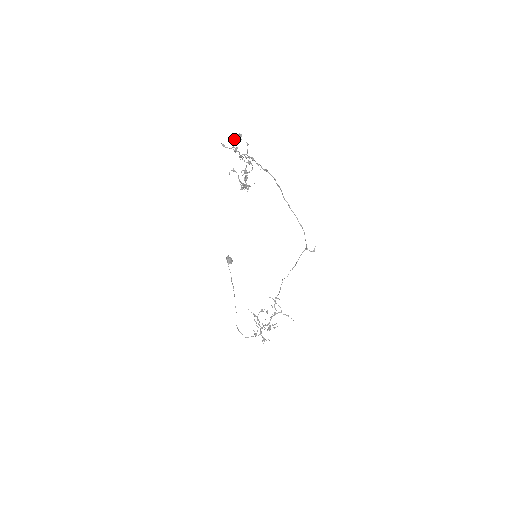
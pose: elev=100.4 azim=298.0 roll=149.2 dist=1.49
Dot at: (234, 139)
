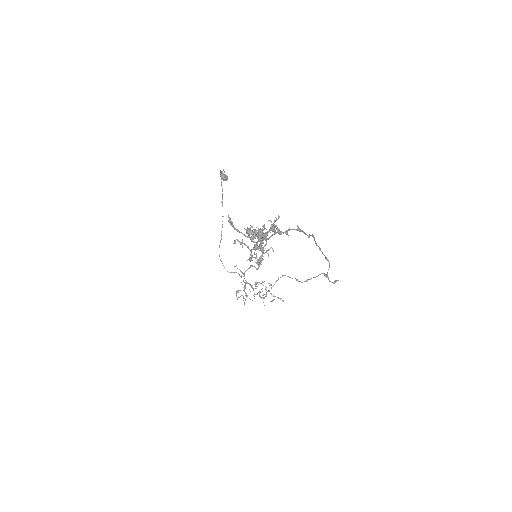
Dot at: (252, 232)
